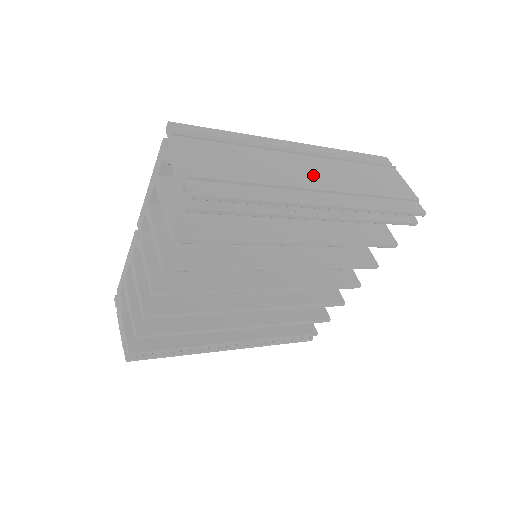
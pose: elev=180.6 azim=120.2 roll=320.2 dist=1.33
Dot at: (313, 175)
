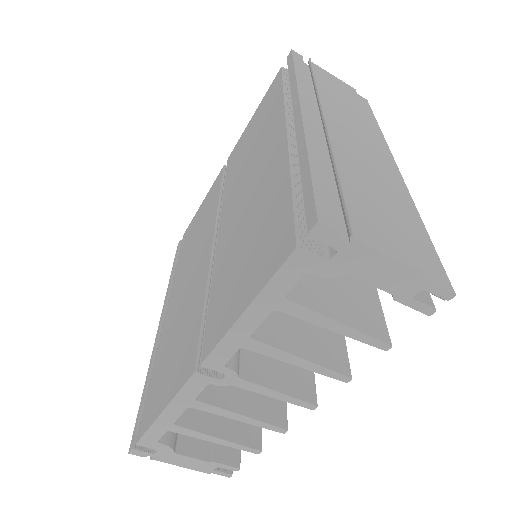
Dot at: (361, 142)
